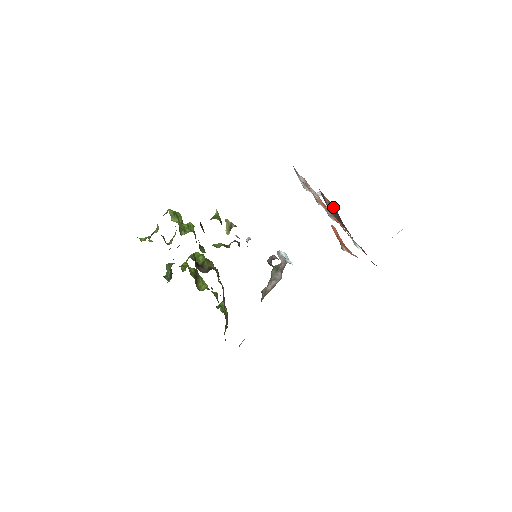
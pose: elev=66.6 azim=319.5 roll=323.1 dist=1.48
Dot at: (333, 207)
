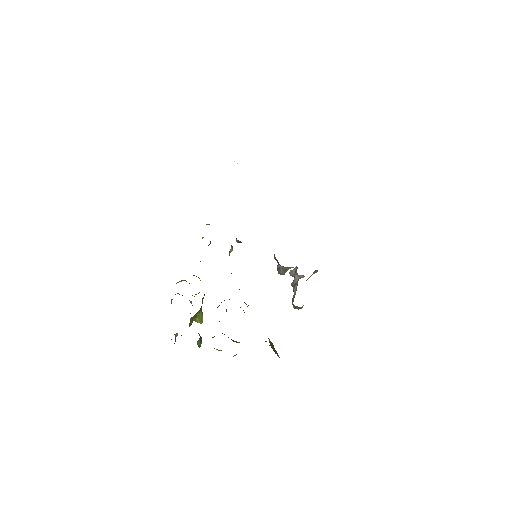
Dot at: occluded
